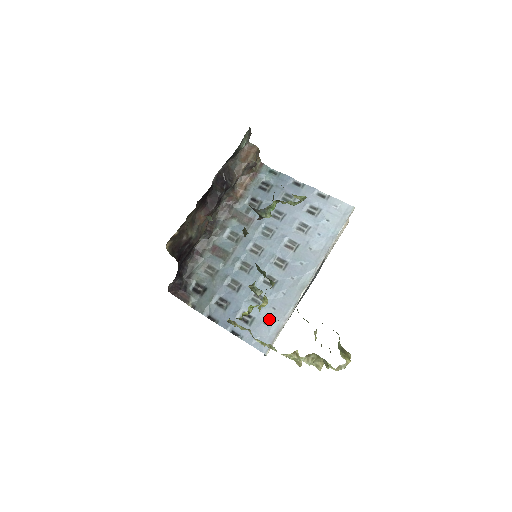
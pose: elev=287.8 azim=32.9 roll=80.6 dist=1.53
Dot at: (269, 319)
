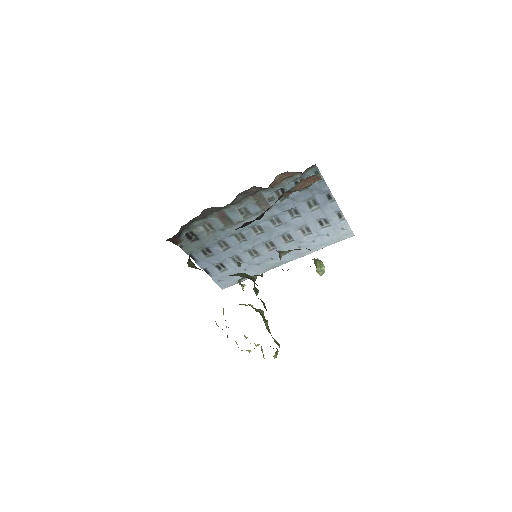
Dot at: occluded
